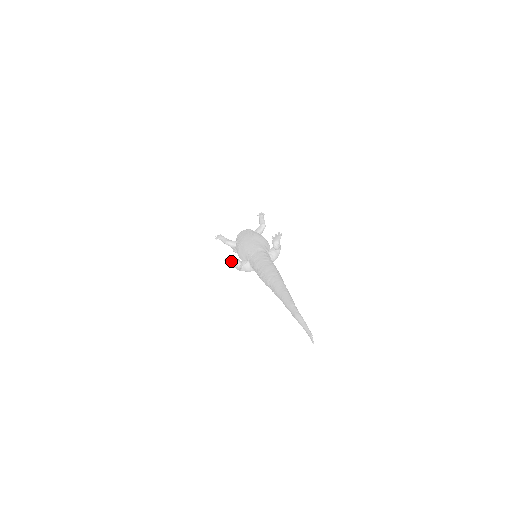
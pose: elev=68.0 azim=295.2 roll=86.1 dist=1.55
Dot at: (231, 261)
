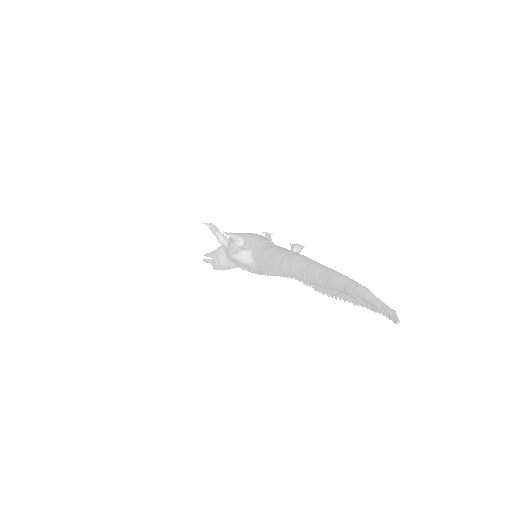
Dot at: (234, 234)
